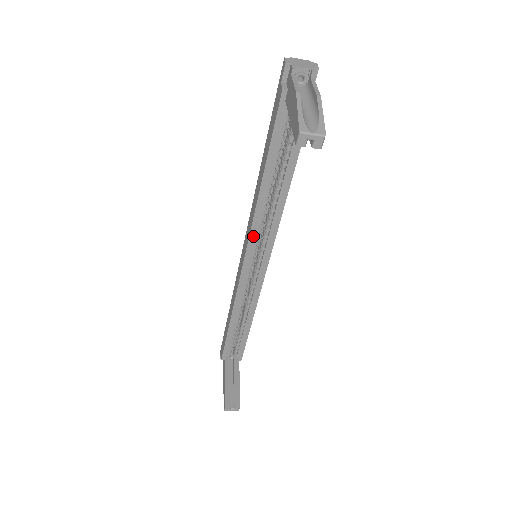
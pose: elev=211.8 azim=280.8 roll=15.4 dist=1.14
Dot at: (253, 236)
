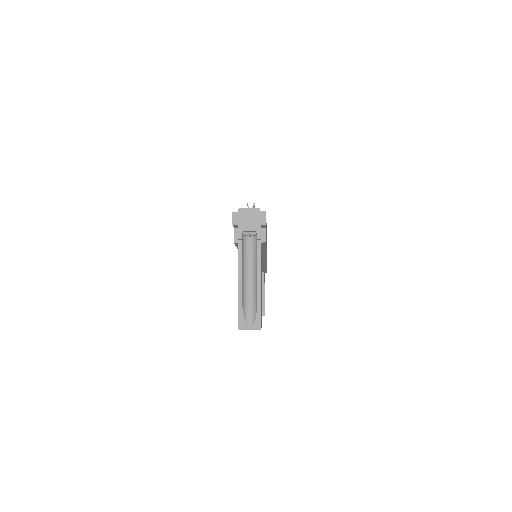
Dot at: occluded
